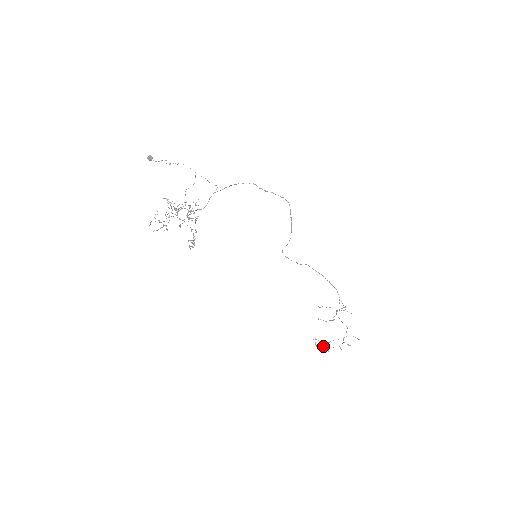
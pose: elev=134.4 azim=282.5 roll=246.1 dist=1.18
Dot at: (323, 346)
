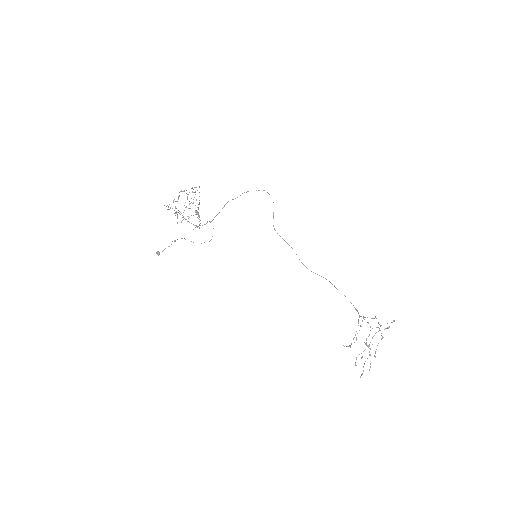
Dot at: (367, 358)
